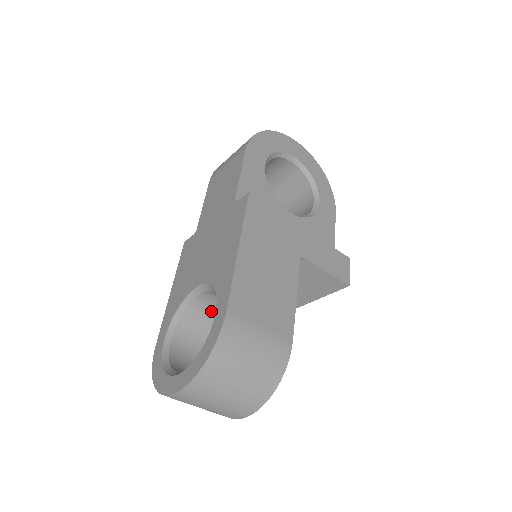
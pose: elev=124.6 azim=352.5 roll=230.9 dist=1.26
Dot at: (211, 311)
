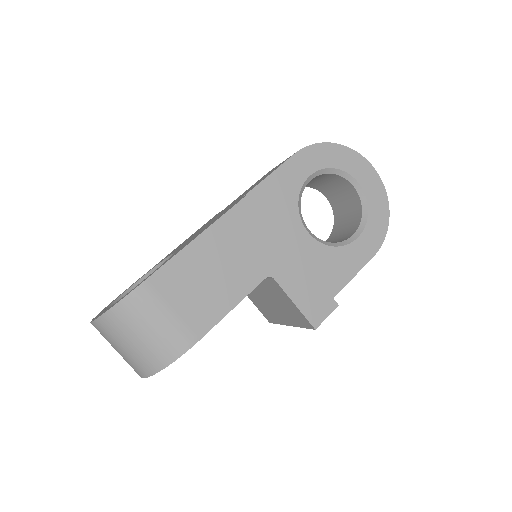
Dot at: occluded
